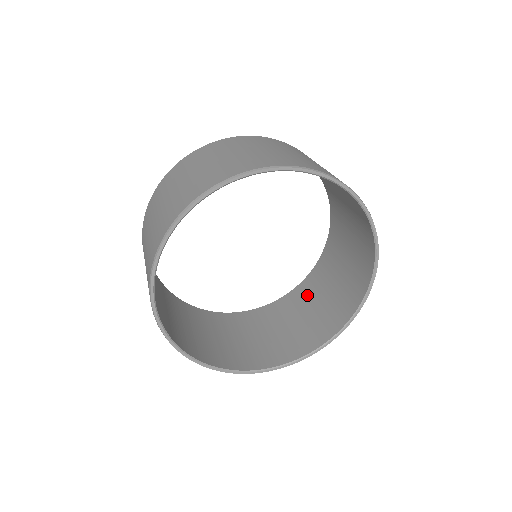
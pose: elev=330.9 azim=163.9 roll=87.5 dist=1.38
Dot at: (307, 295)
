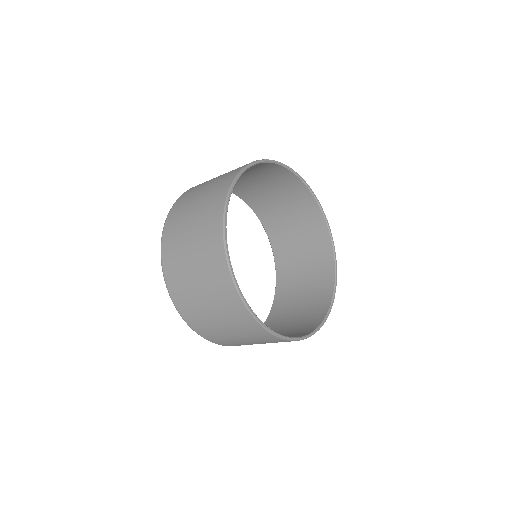
Dot at: (287, 298)
